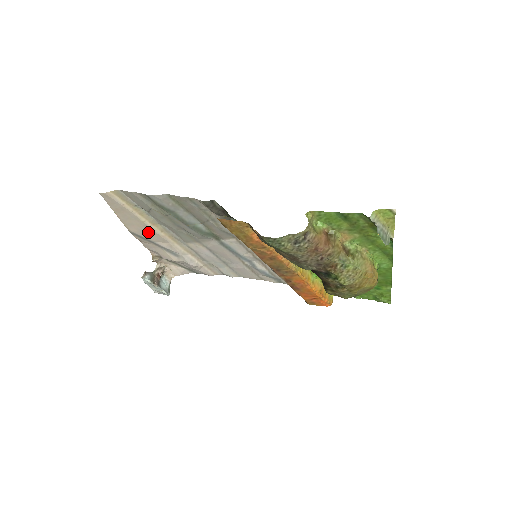
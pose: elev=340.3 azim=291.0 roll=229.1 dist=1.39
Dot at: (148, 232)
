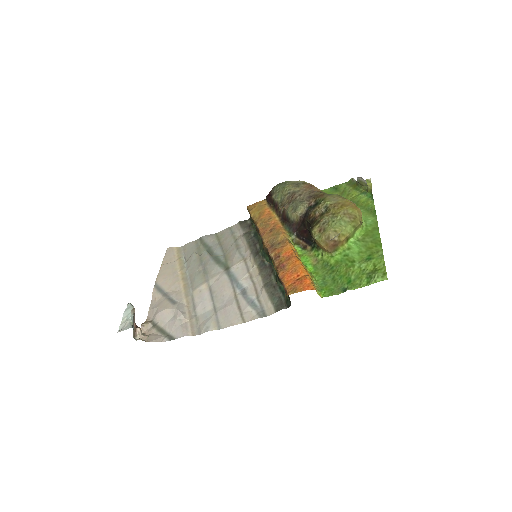
Dot at: (171, 280)
